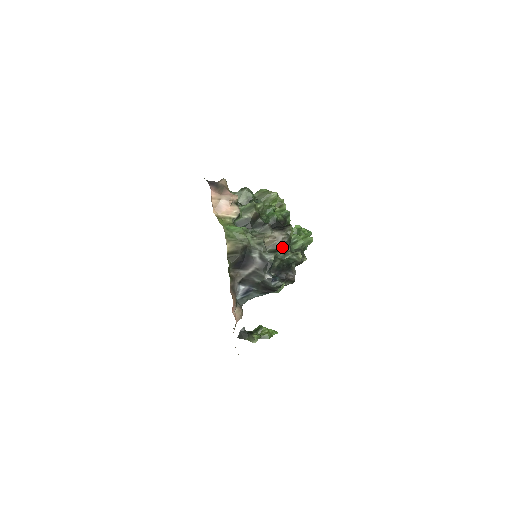
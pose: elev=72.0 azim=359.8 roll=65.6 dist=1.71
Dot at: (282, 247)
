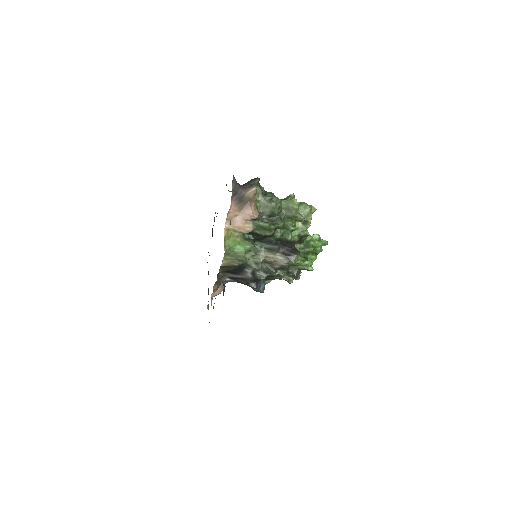
Dot at: (279, 269)
